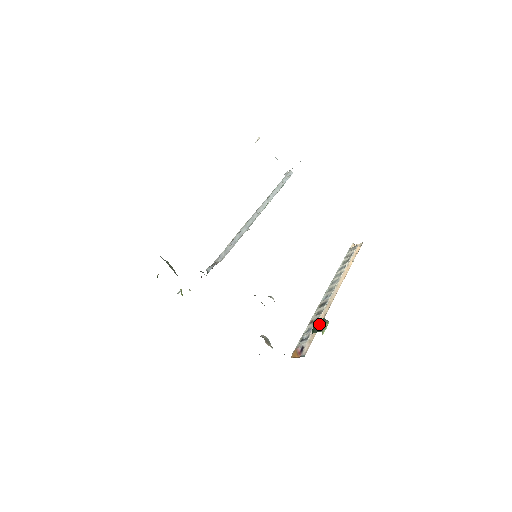
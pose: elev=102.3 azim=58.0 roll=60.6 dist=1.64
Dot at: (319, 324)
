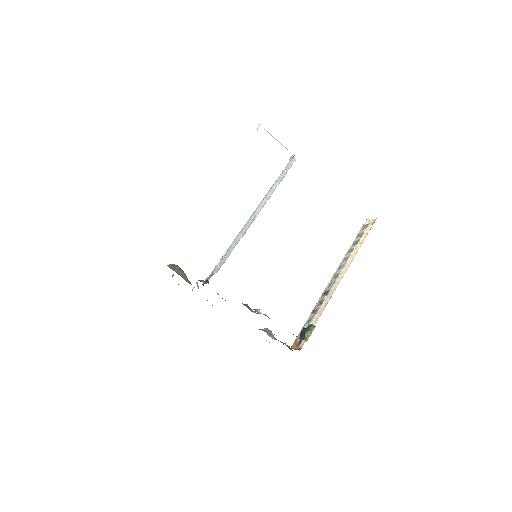
Dot at: (304, 331)
